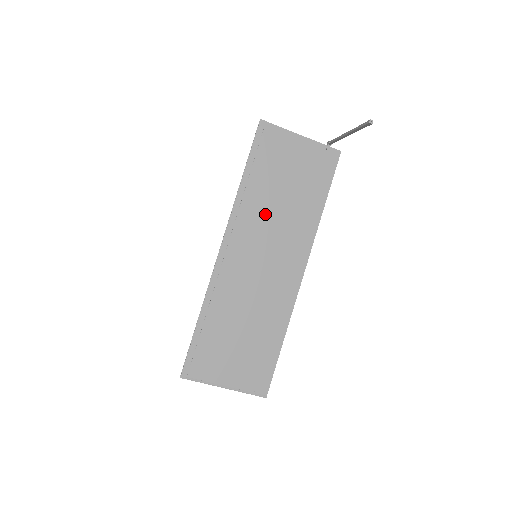
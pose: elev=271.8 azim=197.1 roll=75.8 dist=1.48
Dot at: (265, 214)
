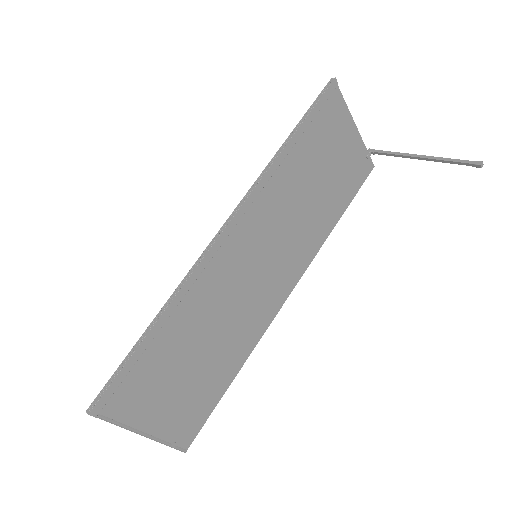
Dot at: (287, 204)
